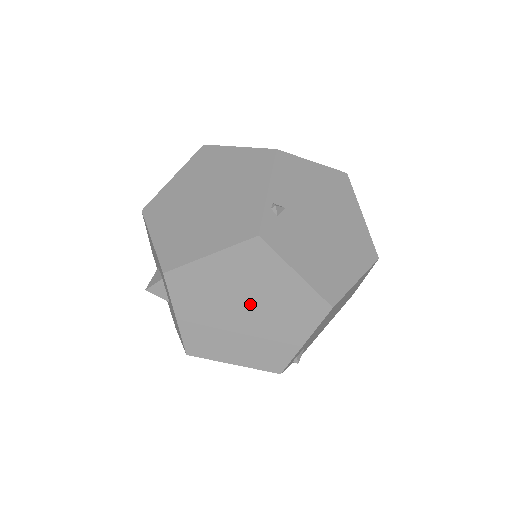
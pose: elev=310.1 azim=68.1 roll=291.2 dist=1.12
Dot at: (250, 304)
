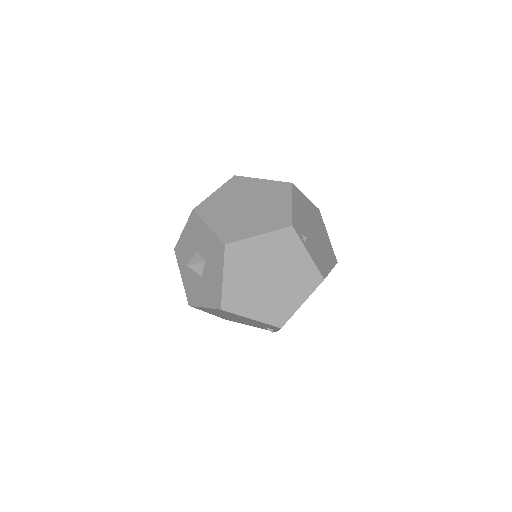
Dot at: (248, 201)
